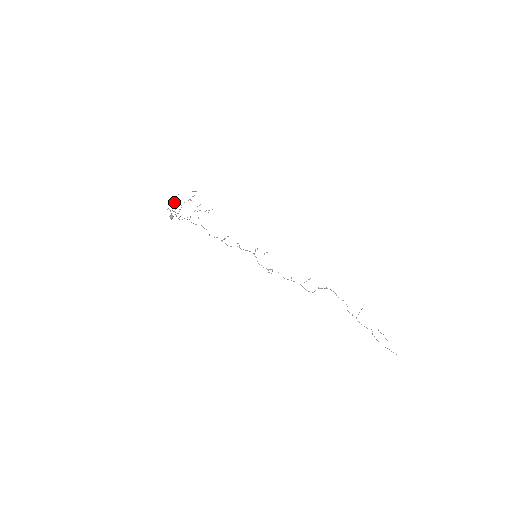
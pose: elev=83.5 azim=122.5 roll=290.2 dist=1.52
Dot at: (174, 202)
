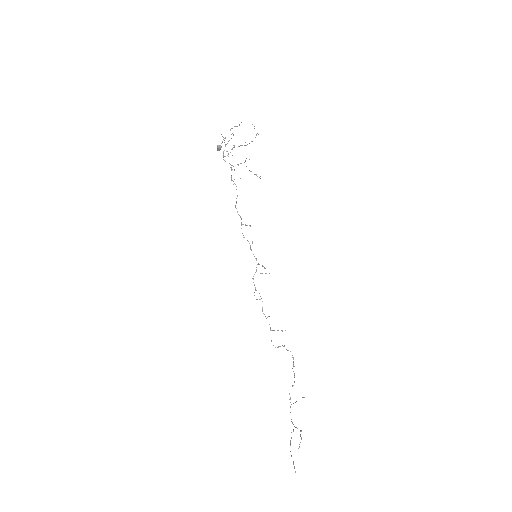
Dot at: occluded
